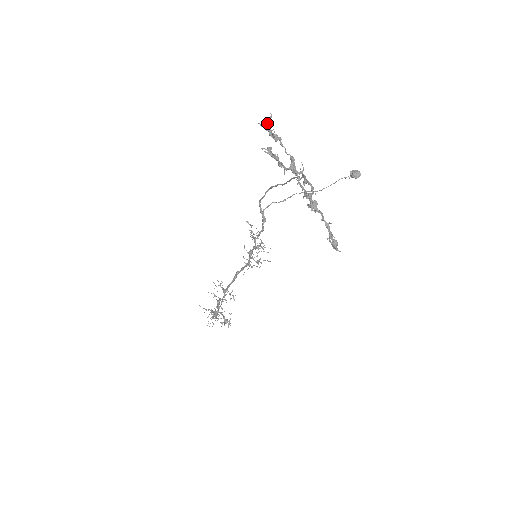
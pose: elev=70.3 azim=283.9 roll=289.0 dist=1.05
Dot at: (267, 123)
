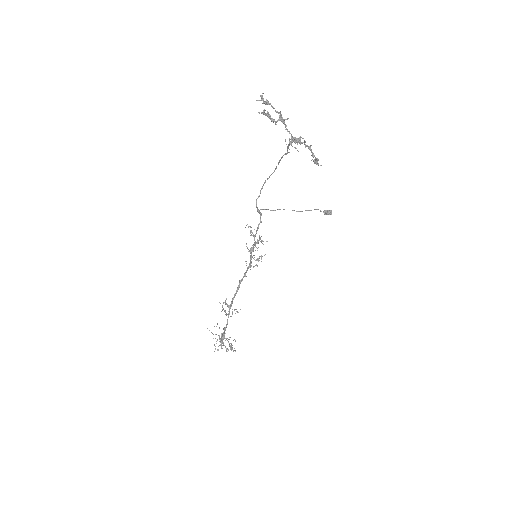
Dot at: (261, 96)
